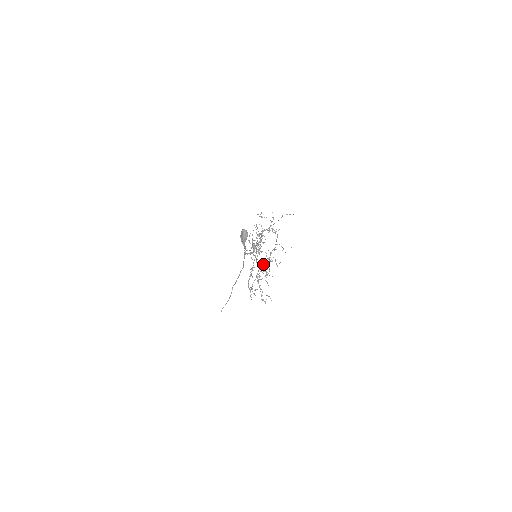
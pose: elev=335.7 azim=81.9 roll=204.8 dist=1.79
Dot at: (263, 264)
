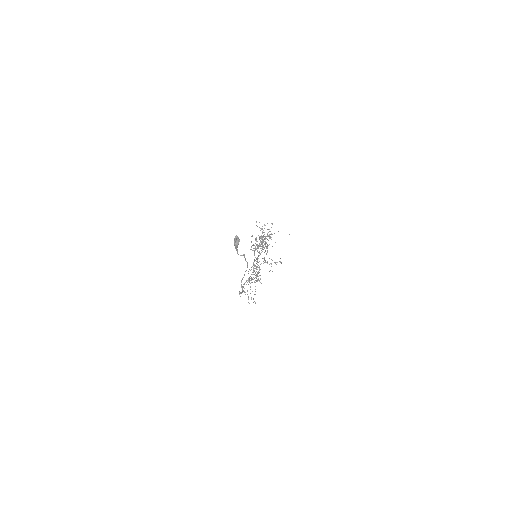
Dot at: (254, 270)
